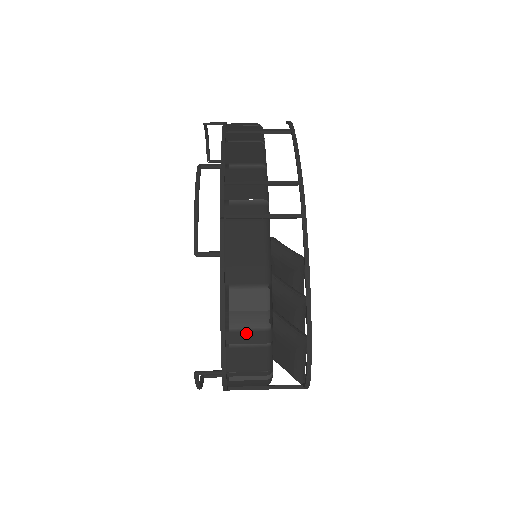
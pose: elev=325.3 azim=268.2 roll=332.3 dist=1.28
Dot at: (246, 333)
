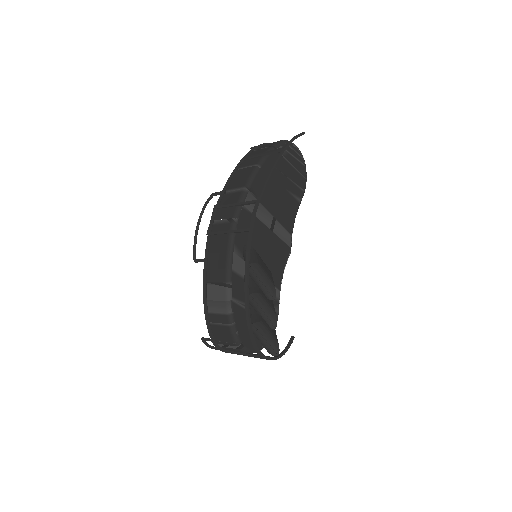
Dot at: (217, 316)
